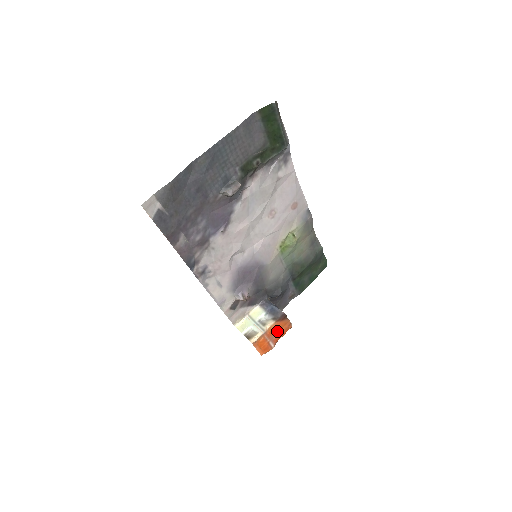
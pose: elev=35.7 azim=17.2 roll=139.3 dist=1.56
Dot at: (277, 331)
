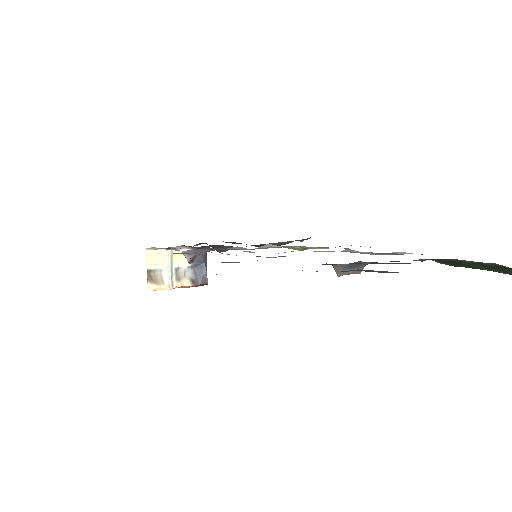
Dot at: occluded
